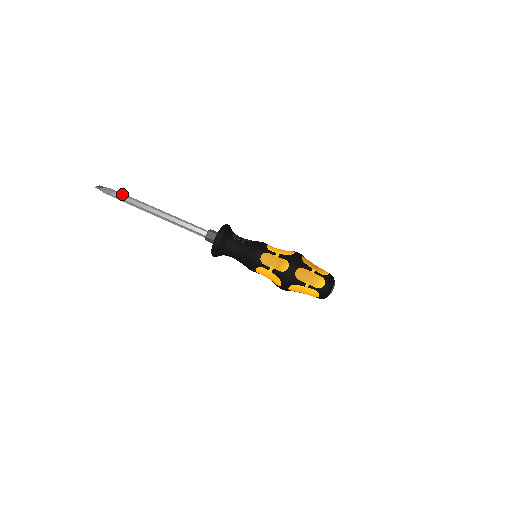
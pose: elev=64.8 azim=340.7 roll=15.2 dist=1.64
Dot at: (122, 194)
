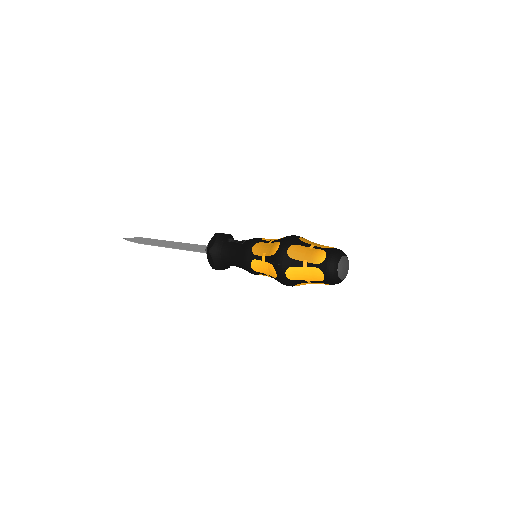
Dot at: (142, 237)
